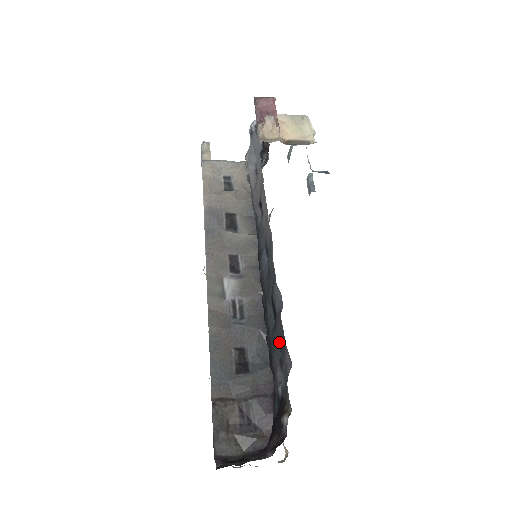
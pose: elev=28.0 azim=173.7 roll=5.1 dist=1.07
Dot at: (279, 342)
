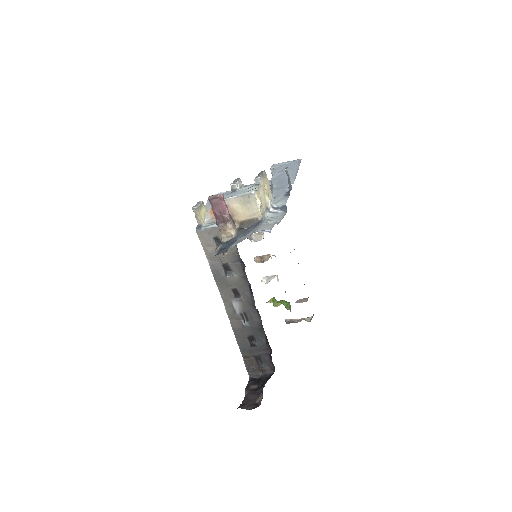
Dot at: occluded
